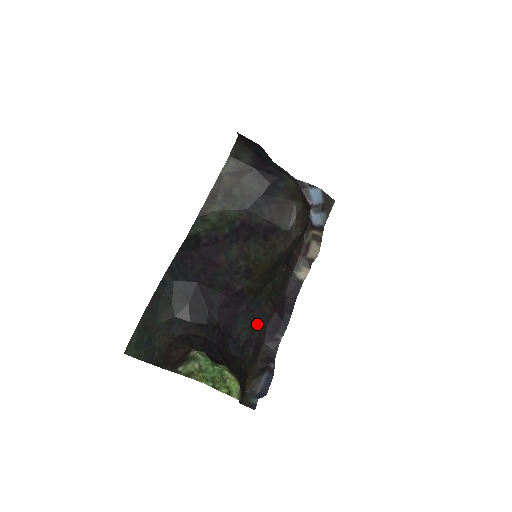
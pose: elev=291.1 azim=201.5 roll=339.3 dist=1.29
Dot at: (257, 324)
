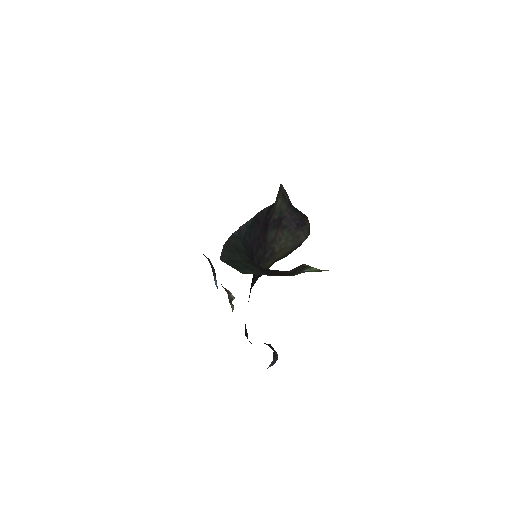
Dot at: occluded
